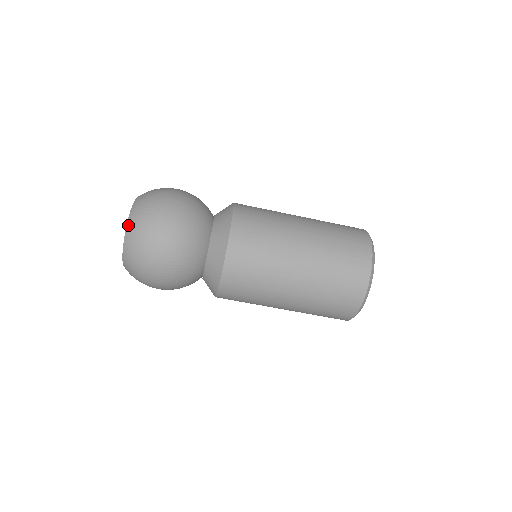
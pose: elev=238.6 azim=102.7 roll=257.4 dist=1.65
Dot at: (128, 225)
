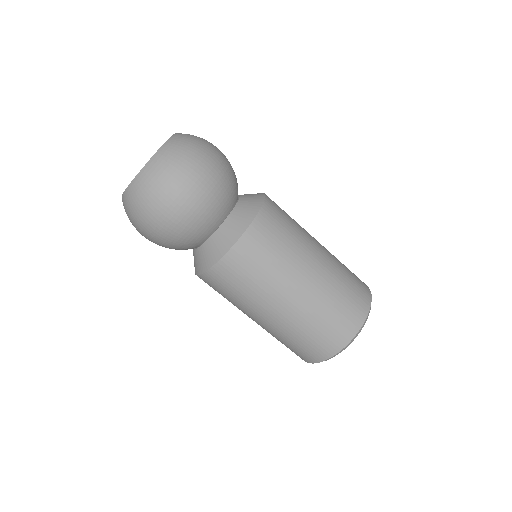
Dot at: (144, 169)
